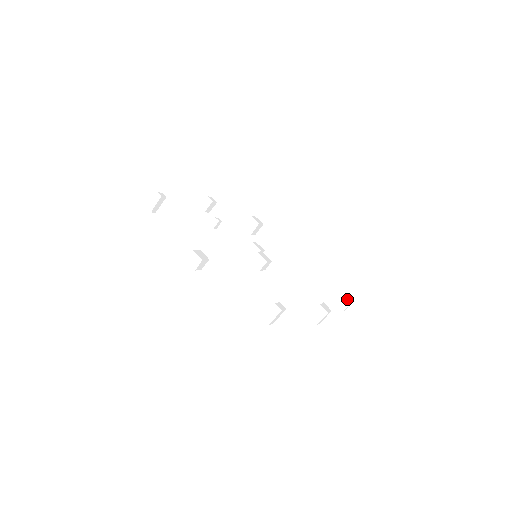
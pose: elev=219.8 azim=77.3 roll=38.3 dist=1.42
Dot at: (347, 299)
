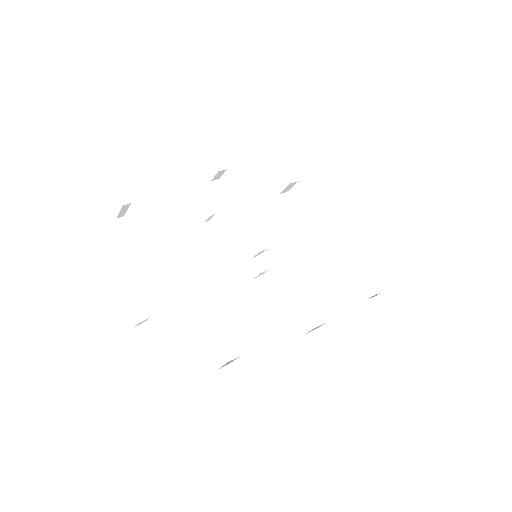
Dot at: (379, 295)
